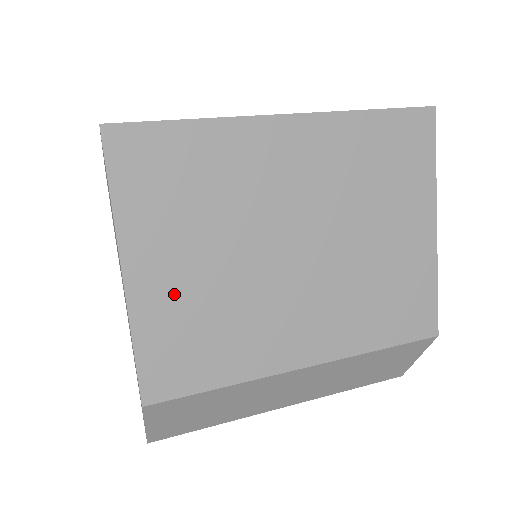
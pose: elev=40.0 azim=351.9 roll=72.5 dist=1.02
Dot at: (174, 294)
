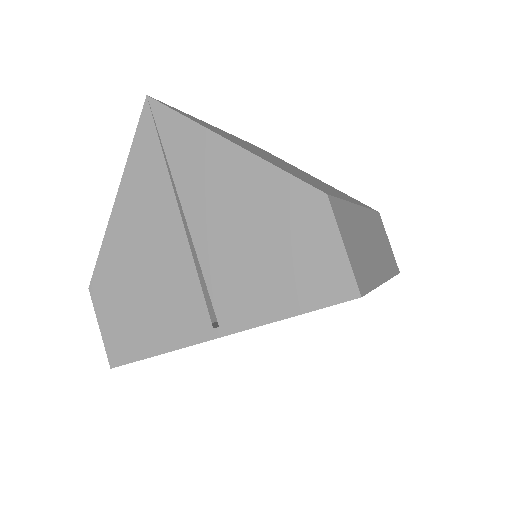
Dot at: (263, 157)
